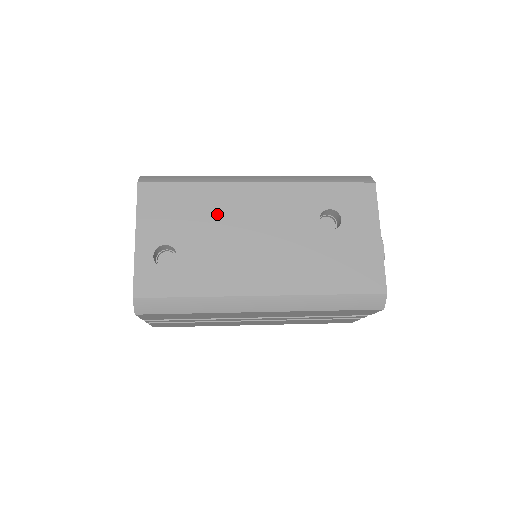
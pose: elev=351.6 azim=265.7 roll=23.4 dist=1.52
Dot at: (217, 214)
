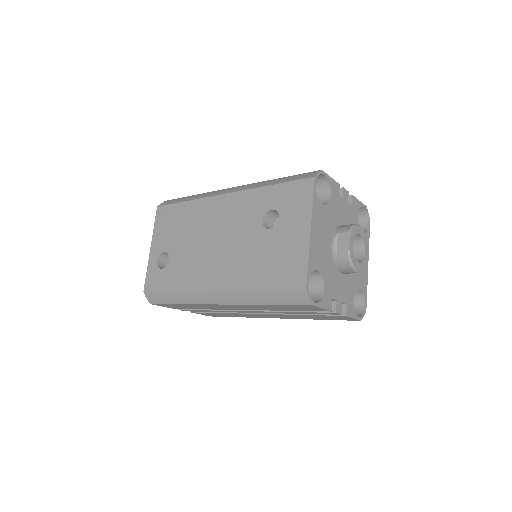
Dot at: (195, 225)
